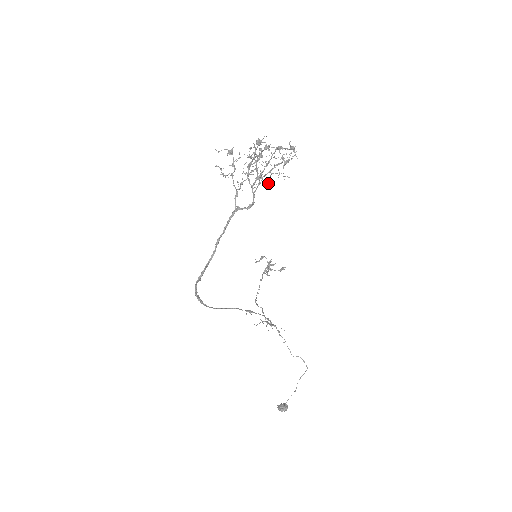
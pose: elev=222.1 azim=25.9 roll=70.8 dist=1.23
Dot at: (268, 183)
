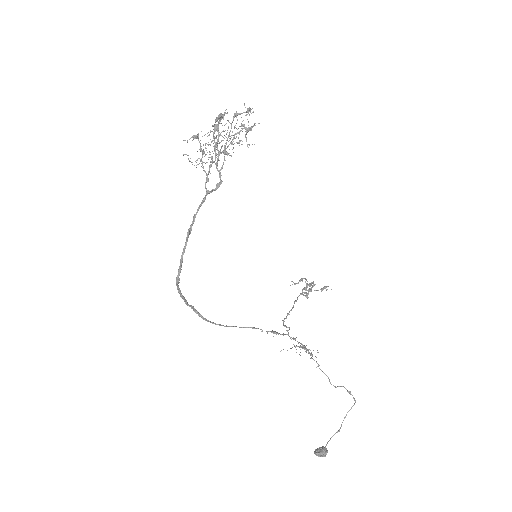
Dot at: (231, 155)
